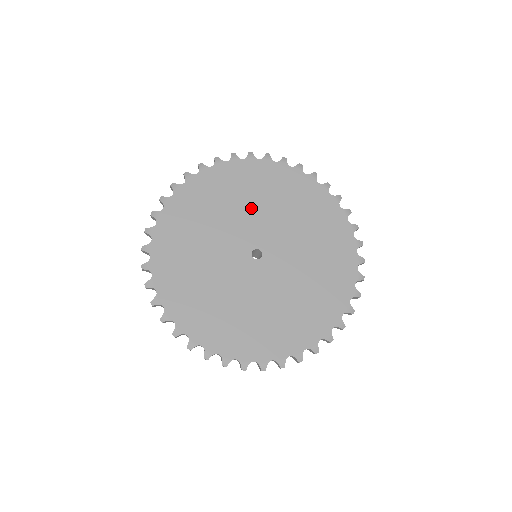
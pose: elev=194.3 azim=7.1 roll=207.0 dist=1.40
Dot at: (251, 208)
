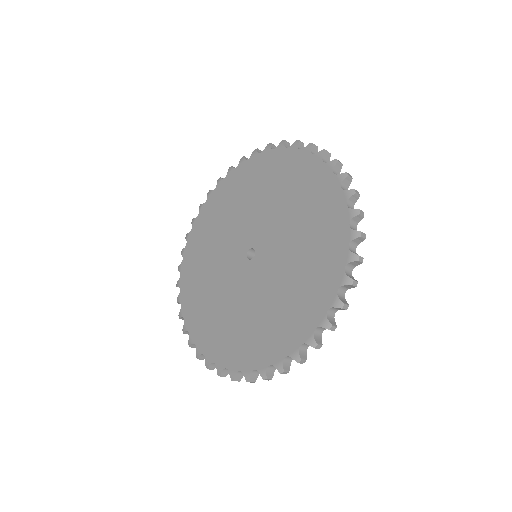
Dot at: (221, 240)
